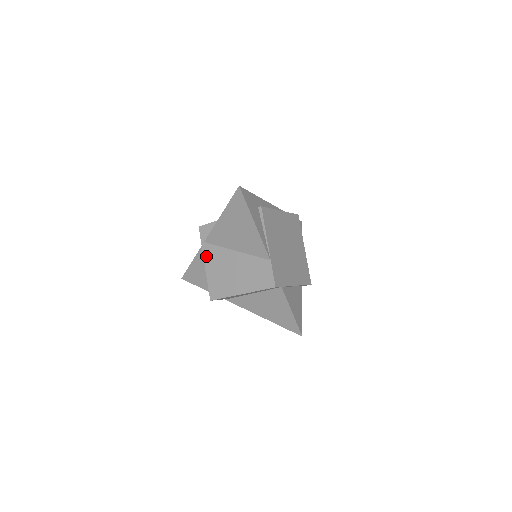
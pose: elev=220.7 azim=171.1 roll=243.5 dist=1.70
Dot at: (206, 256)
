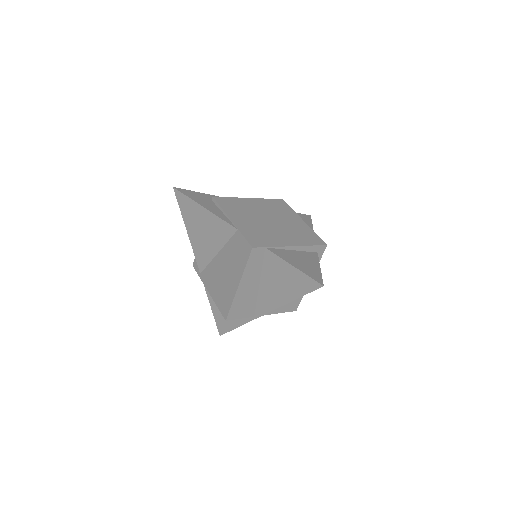
Dot at: (206, 284)
